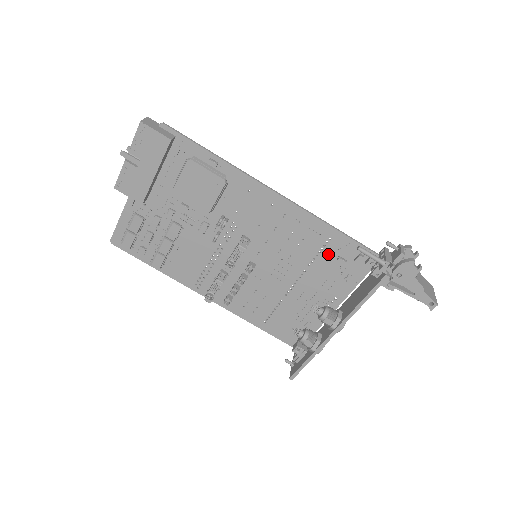
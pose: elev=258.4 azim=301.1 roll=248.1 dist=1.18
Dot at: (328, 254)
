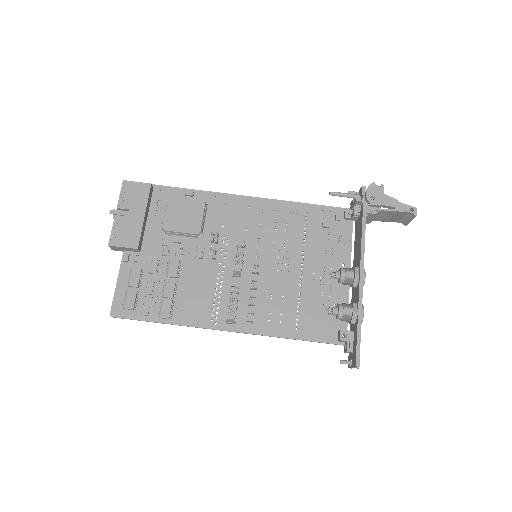
Dot at: (313, 227)
